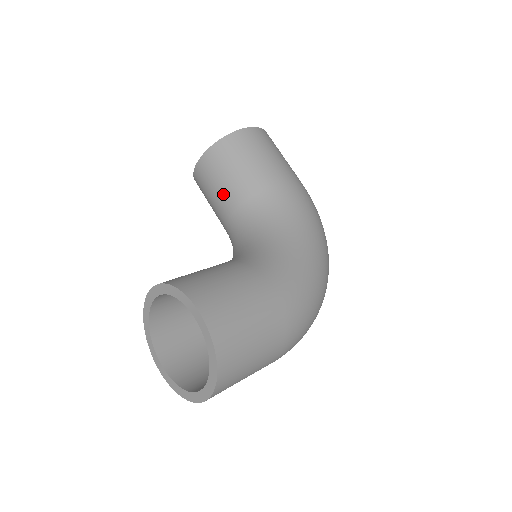
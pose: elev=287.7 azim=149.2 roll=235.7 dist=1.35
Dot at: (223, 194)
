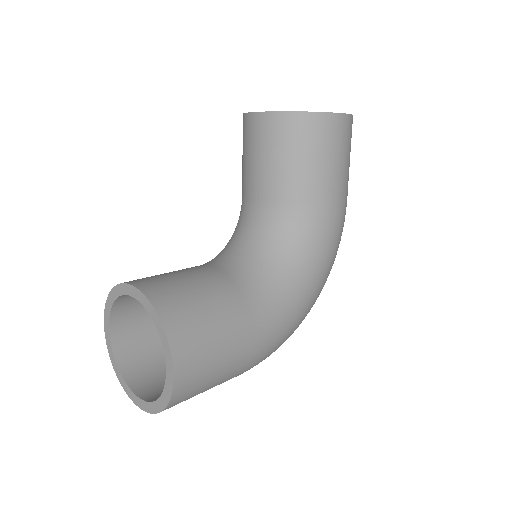
Dot at: (264, 173)
